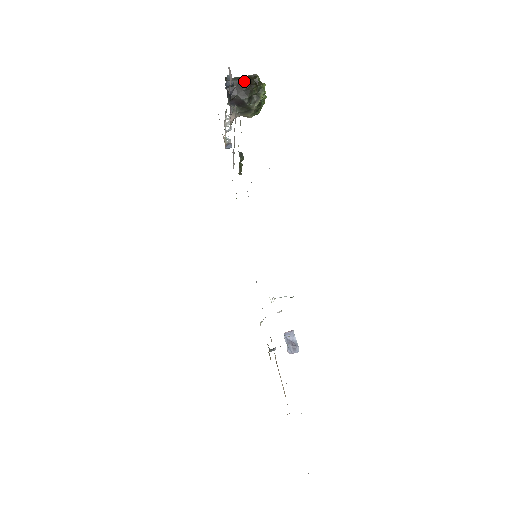
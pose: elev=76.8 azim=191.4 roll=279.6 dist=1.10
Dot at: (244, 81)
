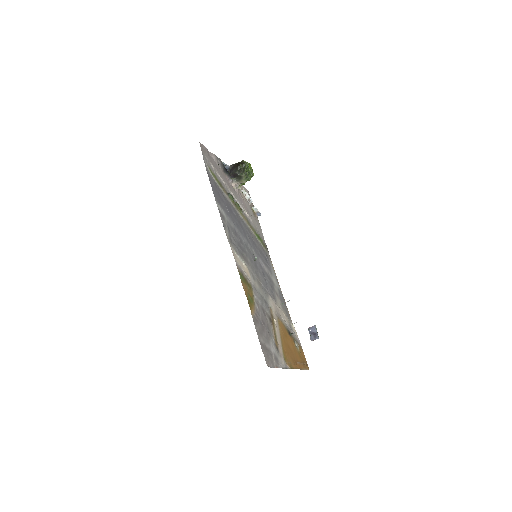
Dot at: (236, 164)
